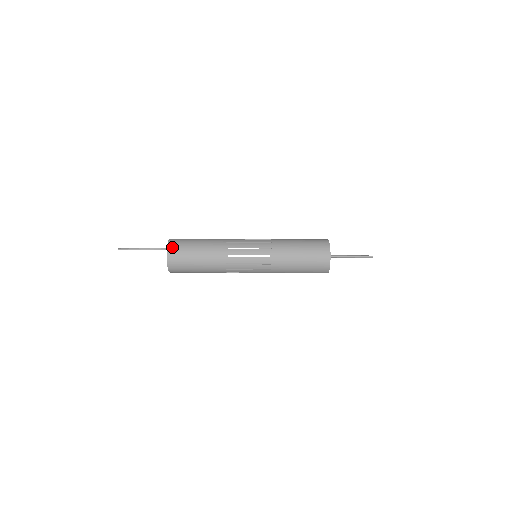
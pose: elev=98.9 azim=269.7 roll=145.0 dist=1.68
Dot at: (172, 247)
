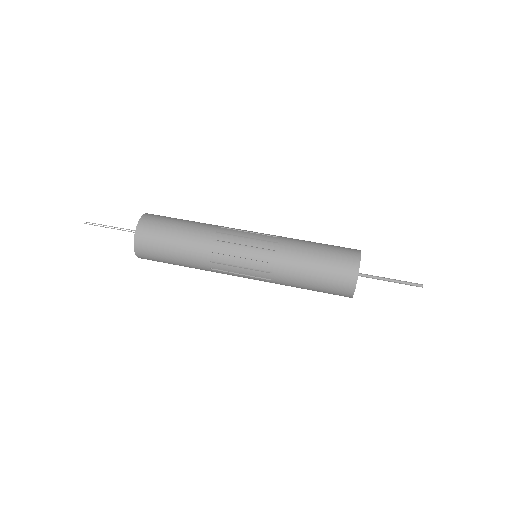
Dot at: (147, 218)
